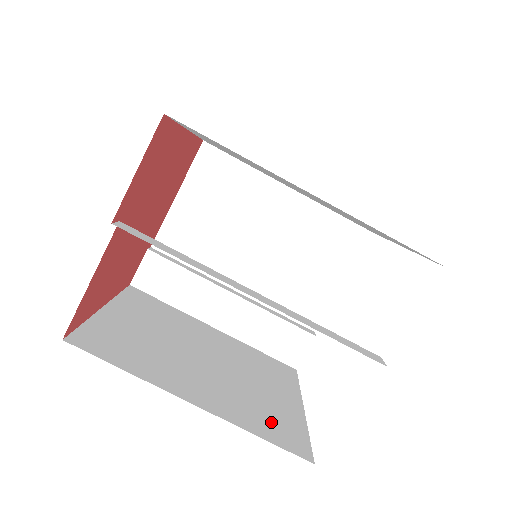
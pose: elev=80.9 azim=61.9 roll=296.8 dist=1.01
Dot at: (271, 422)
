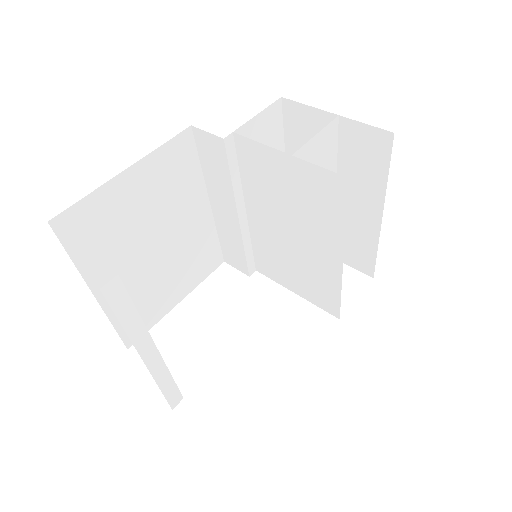
Dot at: occluded
